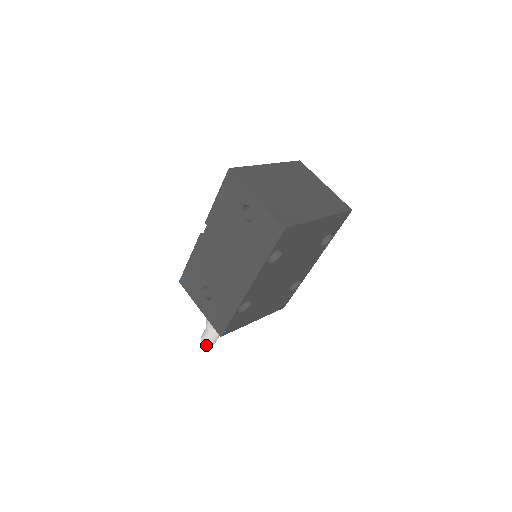
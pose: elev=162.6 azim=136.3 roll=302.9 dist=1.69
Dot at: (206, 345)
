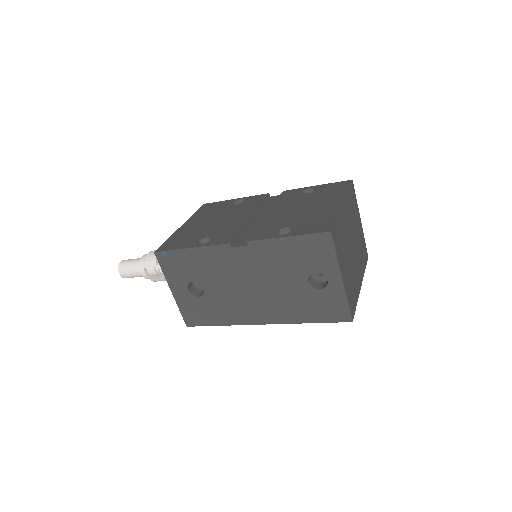
Dot at: (124, 277)
